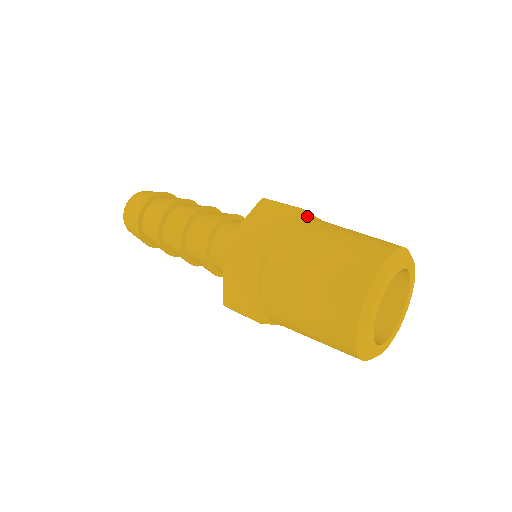
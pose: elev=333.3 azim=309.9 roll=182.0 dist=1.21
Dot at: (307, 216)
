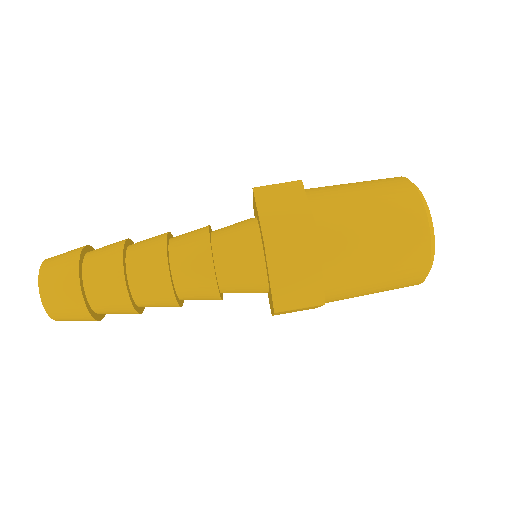
Dot at: occluded
